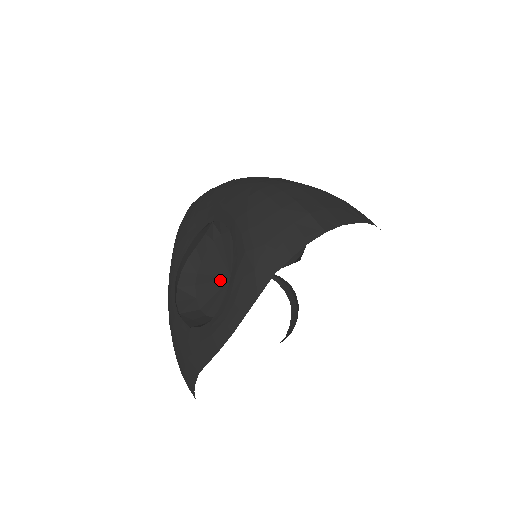
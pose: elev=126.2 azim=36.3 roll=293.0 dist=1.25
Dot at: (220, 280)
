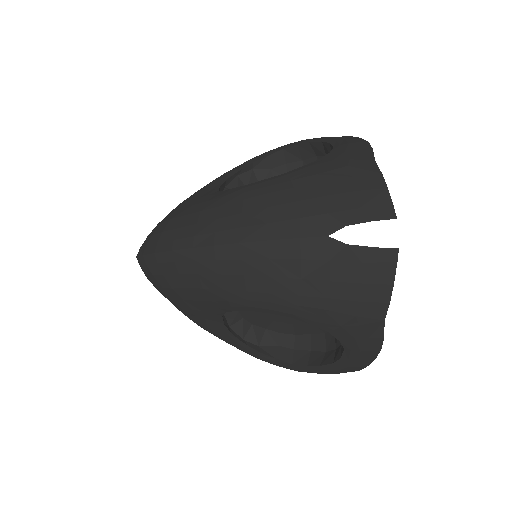
Dot at: occluded
